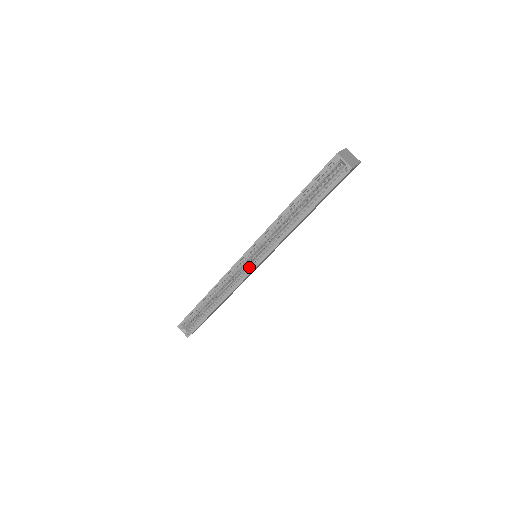
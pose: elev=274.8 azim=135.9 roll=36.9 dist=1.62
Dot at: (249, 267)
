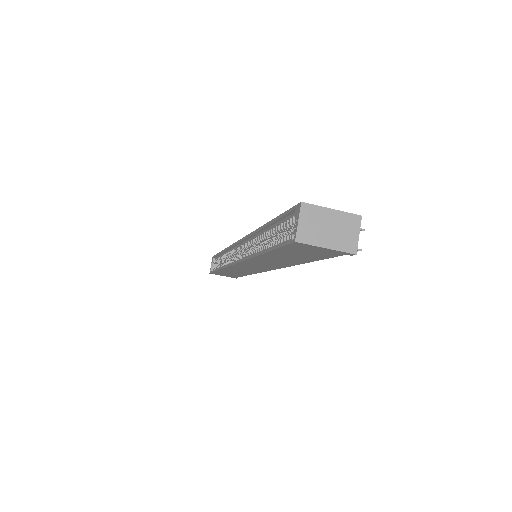
Dot at: occluded
